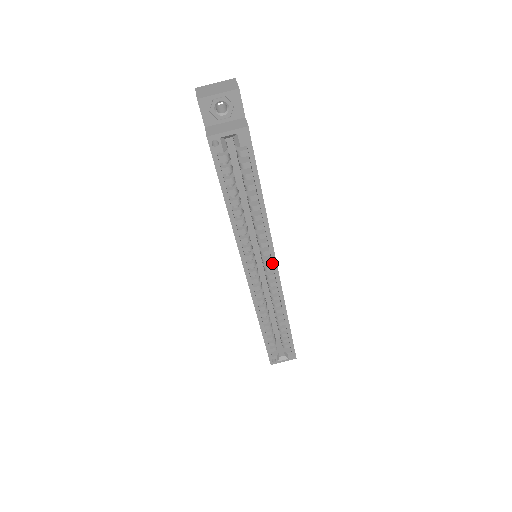
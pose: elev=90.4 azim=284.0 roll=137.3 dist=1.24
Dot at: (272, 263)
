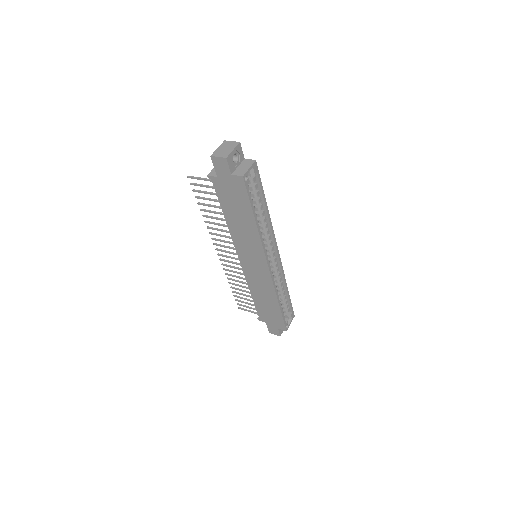
Dot at: (276, 248)
